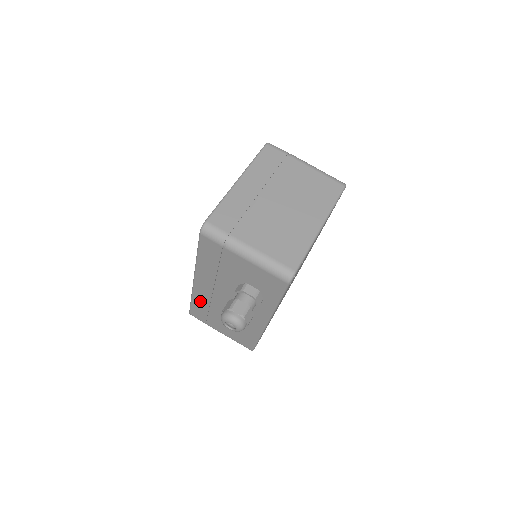
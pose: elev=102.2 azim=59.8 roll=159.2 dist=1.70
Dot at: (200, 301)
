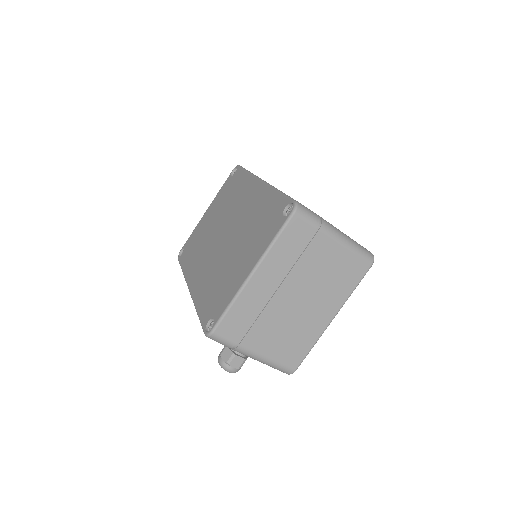
Dot at: occluded
